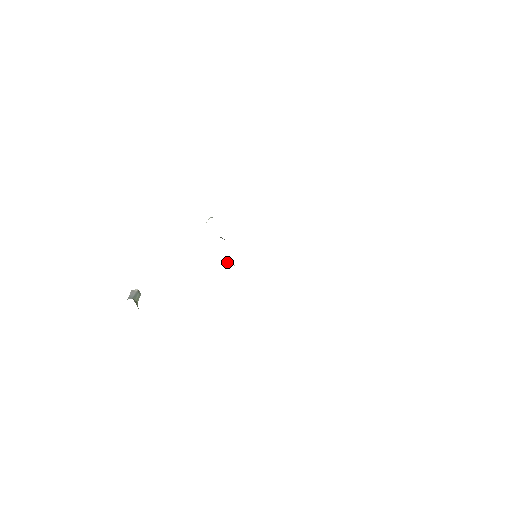
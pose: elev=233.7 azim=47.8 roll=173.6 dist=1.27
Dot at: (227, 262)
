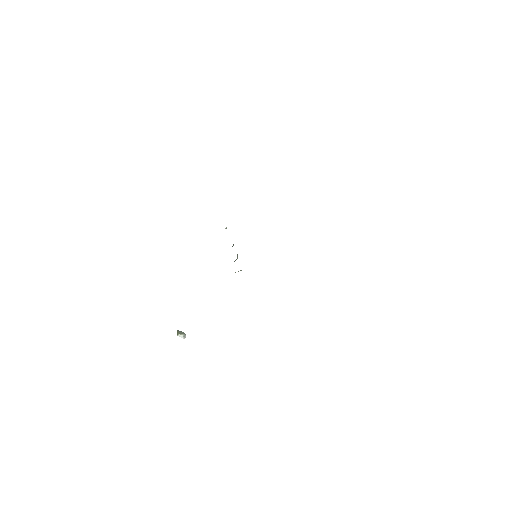
Dot at: occluded
